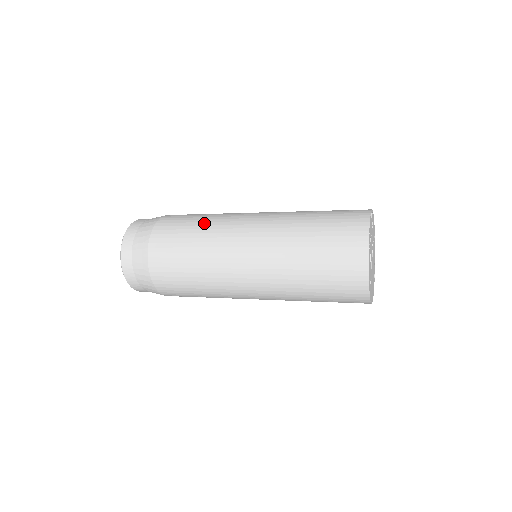
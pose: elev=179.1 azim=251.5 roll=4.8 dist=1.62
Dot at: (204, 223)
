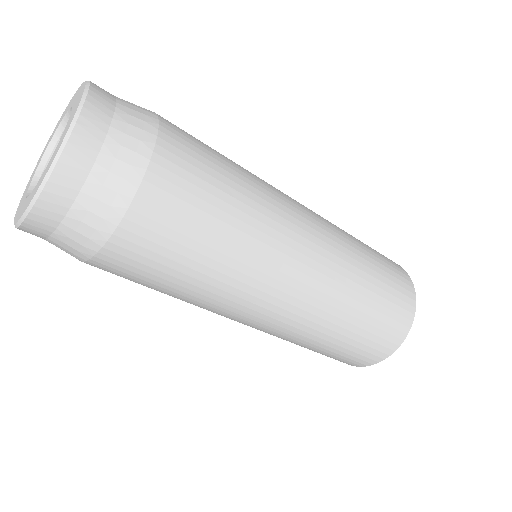
Dot at: (247, 179)
